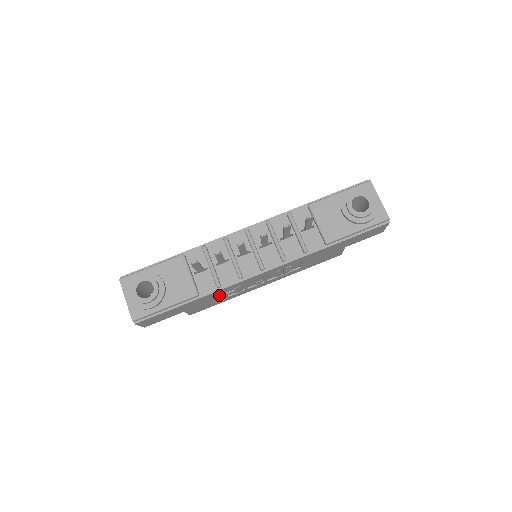
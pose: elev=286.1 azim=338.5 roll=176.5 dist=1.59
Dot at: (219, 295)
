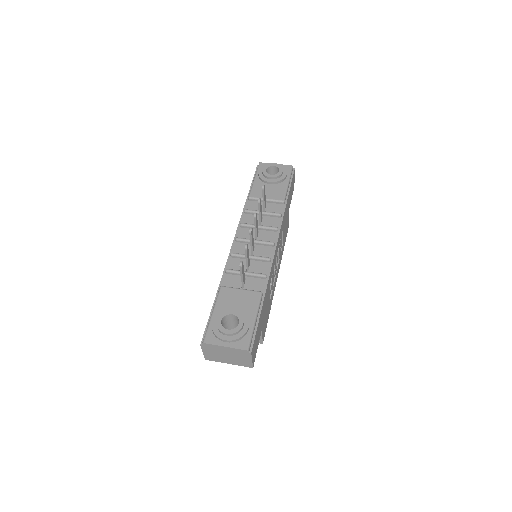
Dot at: (268, 293)
